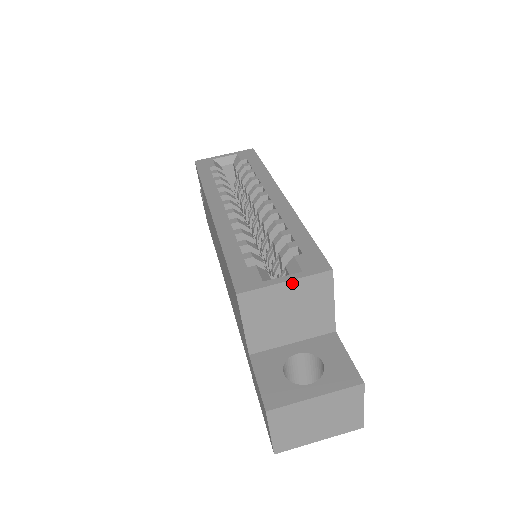
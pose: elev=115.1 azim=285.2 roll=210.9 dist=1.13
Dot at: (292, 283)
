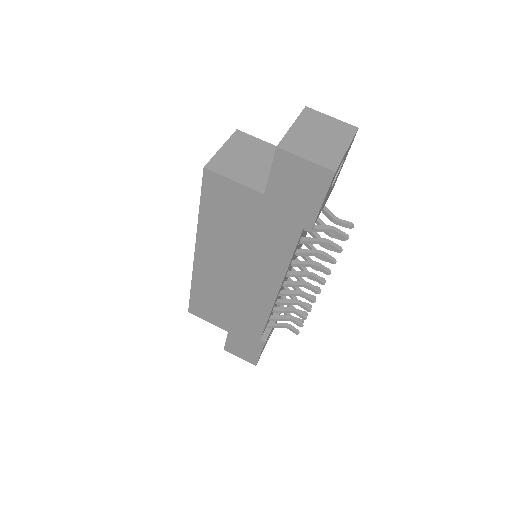
Dot at: (226, 146)
